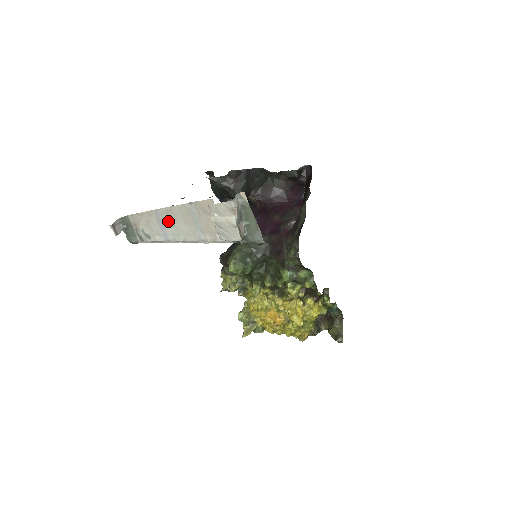
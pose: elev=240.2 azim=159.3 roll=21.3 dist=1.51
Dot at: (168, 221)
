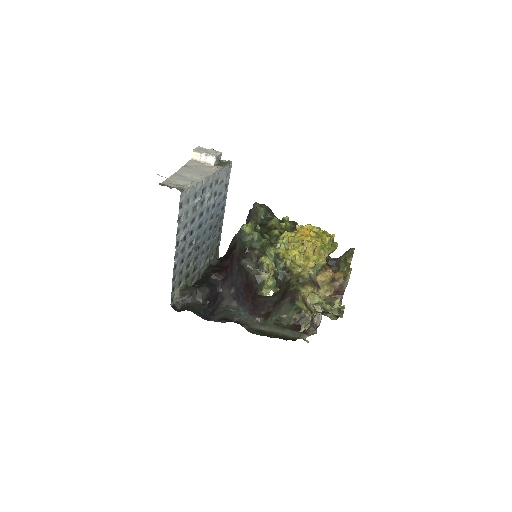
Dot at: (185, 175)
